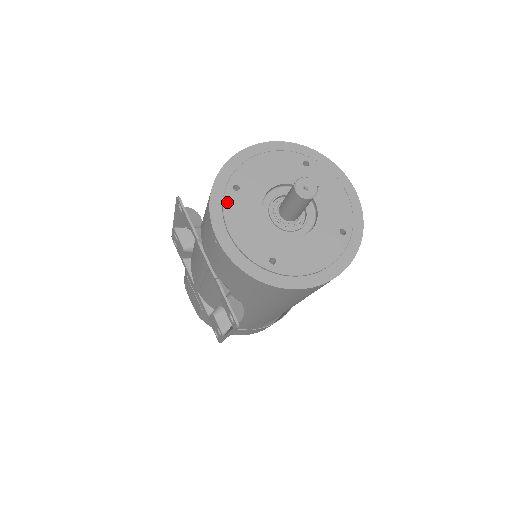
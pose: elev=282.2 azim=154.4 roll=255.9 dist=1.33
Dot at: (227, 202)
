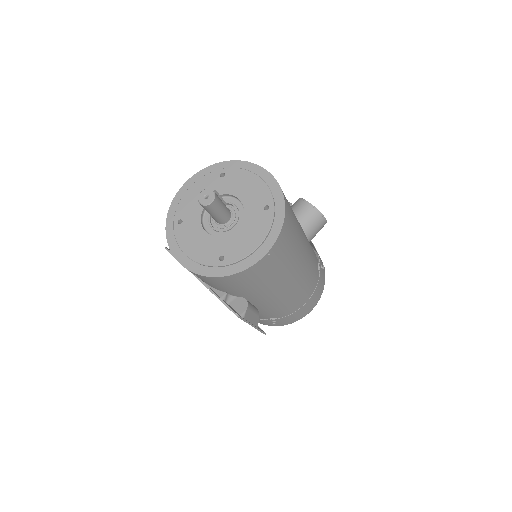
Dot at: (177, 235)
